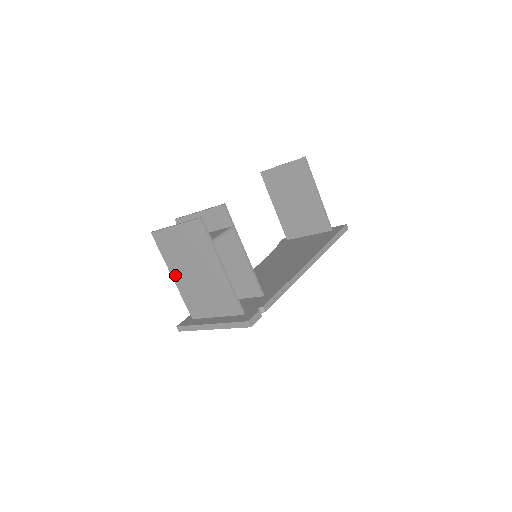
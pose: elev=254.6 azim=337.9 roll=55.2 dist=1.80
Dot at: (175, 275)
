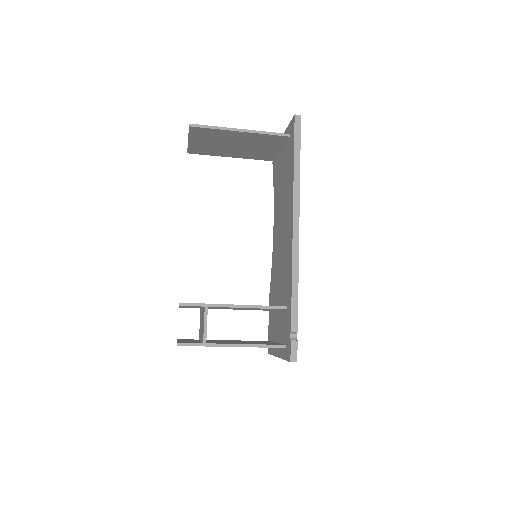
Dot at: occluded
